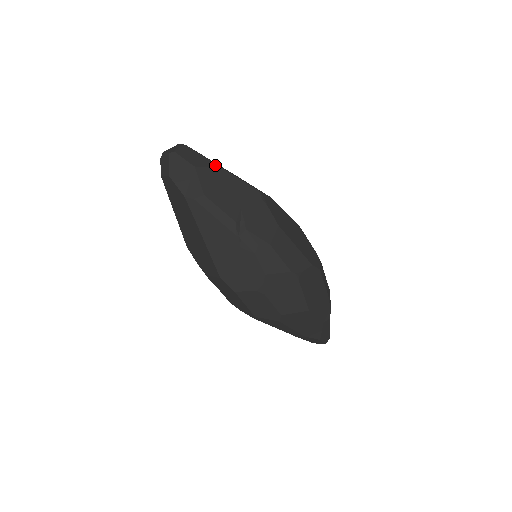
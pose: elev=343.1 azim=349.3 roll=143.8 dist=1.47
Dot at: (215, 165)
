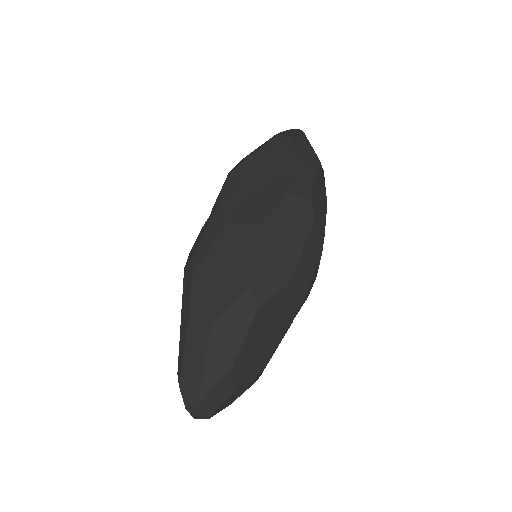
Dot at: (230, 372)
